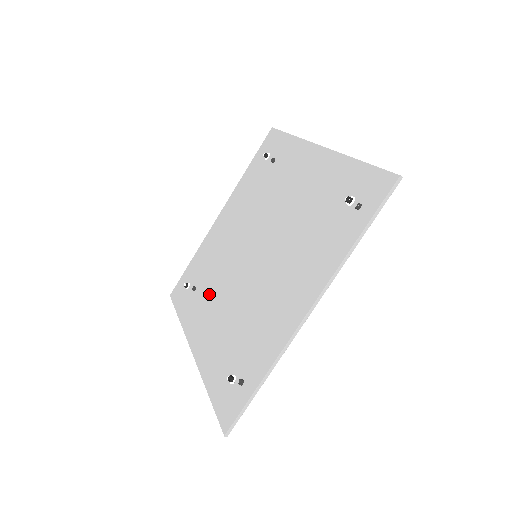
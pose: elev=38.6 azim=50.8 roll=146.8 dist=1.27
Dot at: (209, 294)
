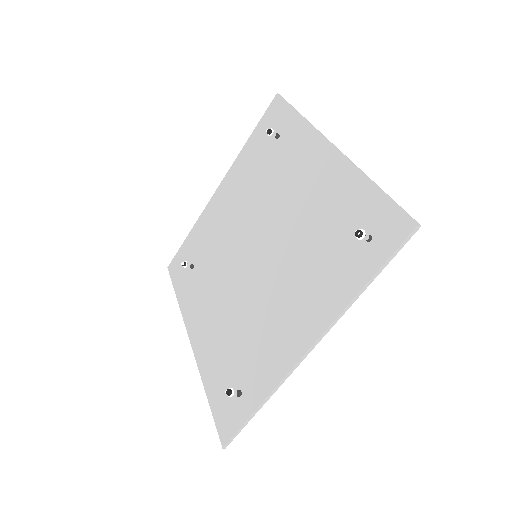
Dot at: (207, 284)
